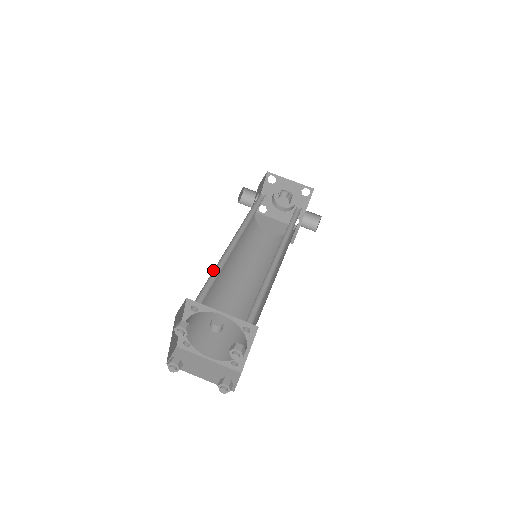
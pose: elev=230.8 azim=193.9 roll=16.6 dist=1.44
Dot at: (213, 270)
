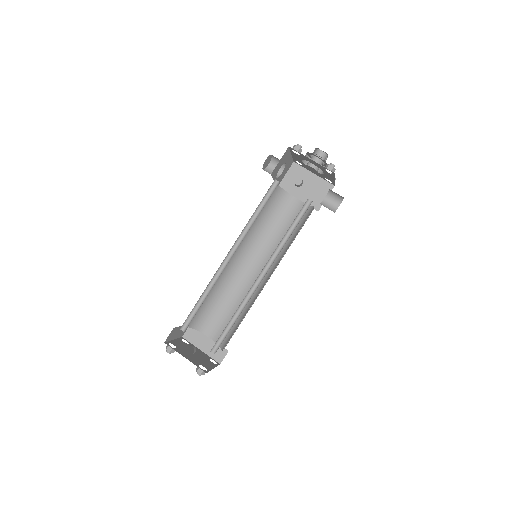
Dot at: (202, 293)
